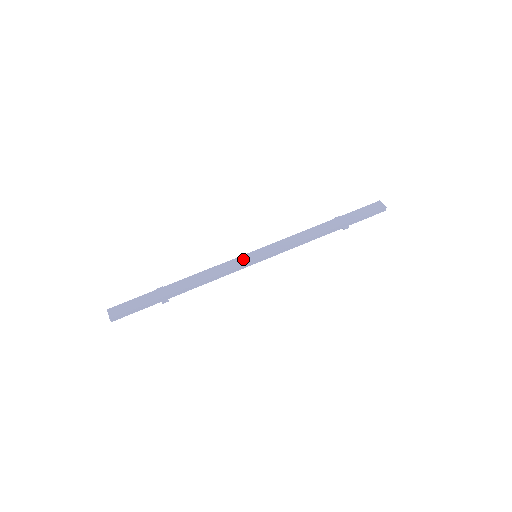
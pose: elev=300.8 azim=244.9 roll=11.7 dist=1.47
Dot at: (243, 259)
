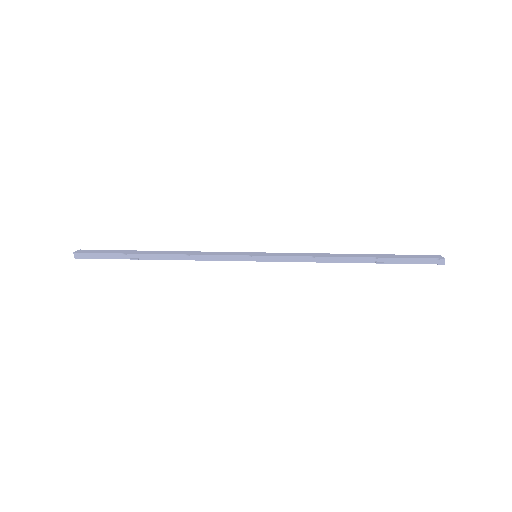
Dot at: (240, 253)
